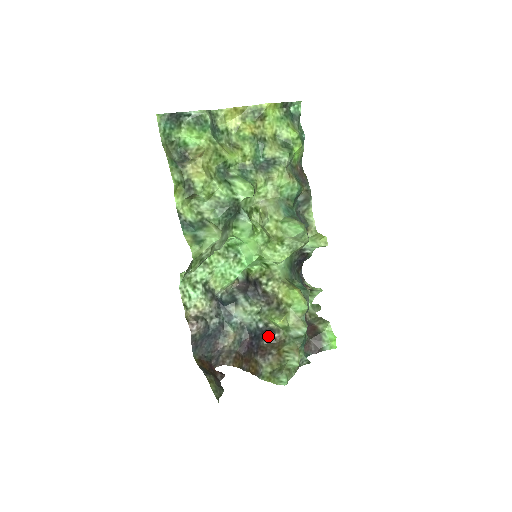
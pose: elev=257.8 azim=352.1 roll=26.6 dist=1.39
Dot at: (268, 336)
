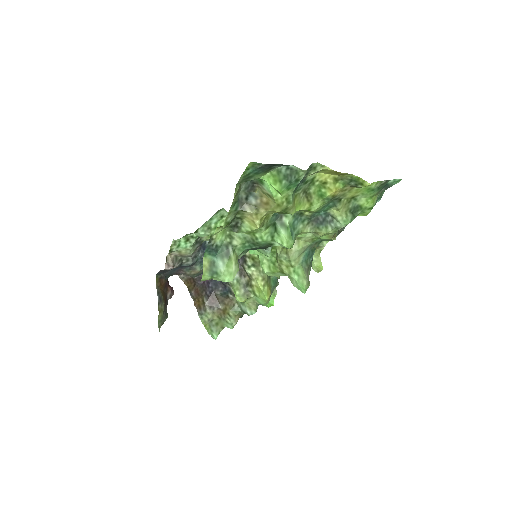
Dot at: (224, 292)
